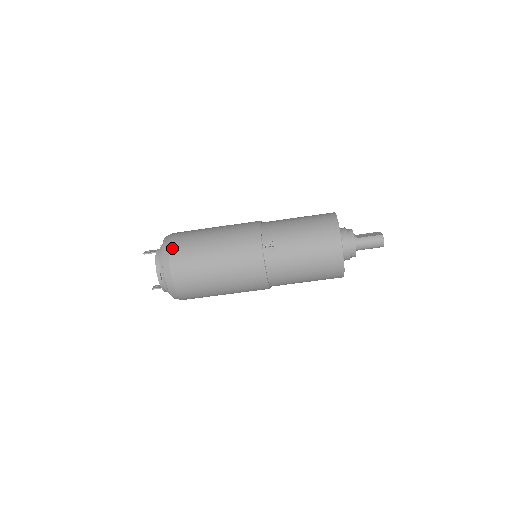
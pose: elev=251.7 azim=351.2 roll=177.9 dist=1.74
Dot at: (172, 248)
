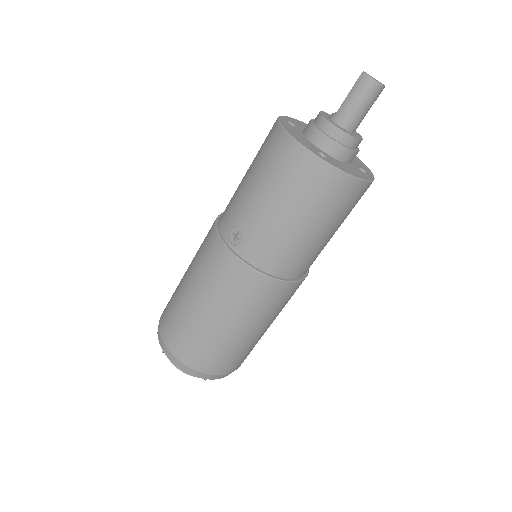
Dot at: (161, 330)
